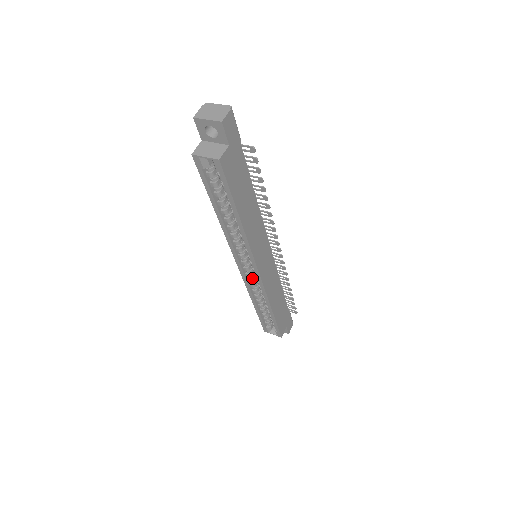
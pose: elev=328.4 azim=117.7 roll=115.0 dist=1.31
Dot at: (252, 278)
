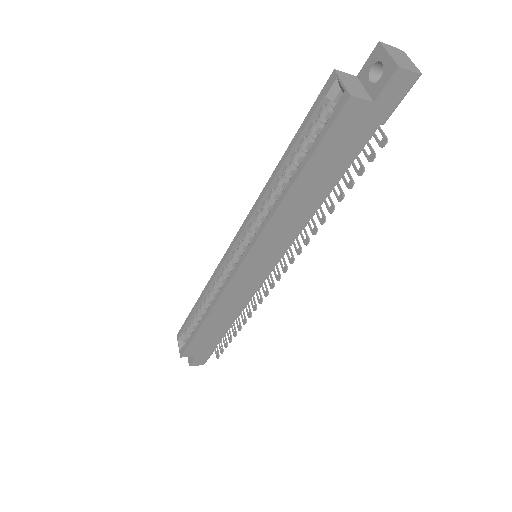
Dot at: (228, 270)
